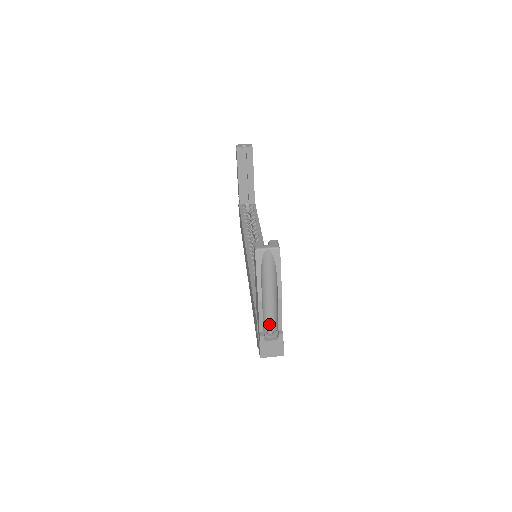
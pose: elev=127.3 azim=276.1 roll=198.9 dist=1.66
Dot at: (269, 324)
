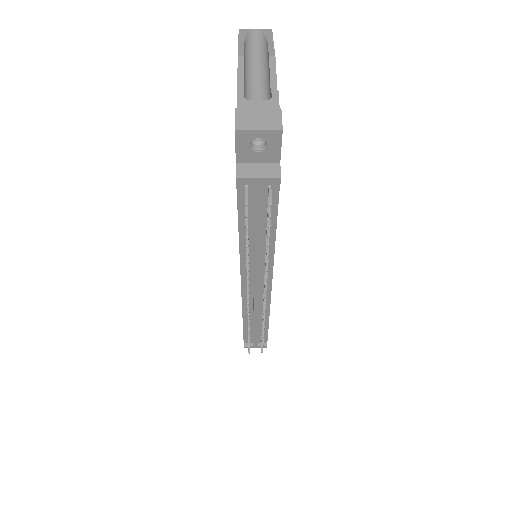
Dot at: occluded
